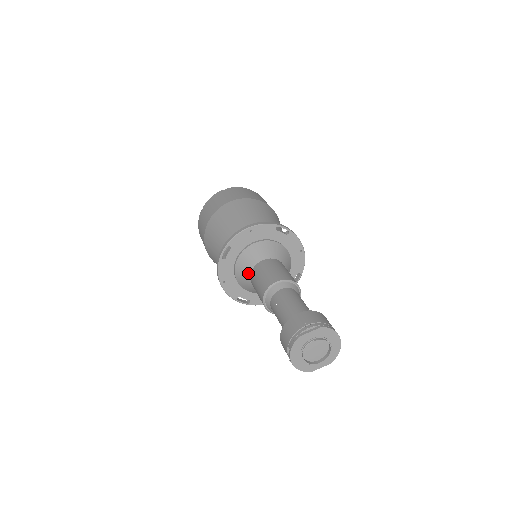
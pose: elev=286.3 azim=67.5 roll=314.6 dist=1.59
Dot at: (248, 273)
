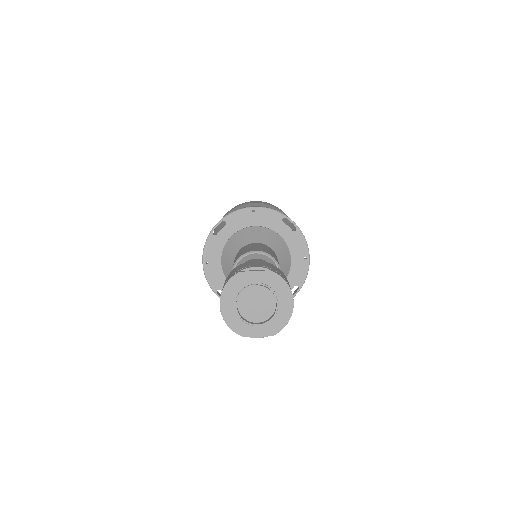
Dot at: (234, 254)
